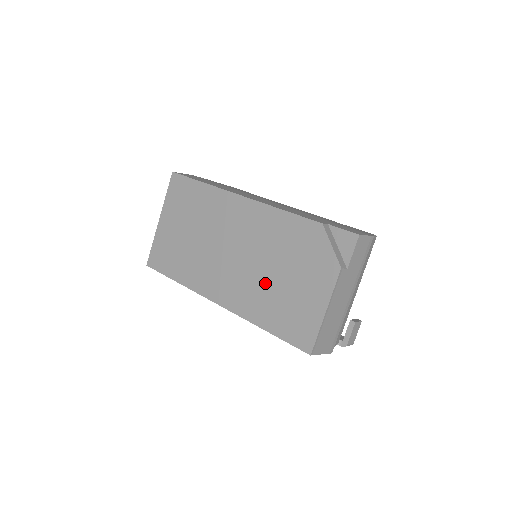
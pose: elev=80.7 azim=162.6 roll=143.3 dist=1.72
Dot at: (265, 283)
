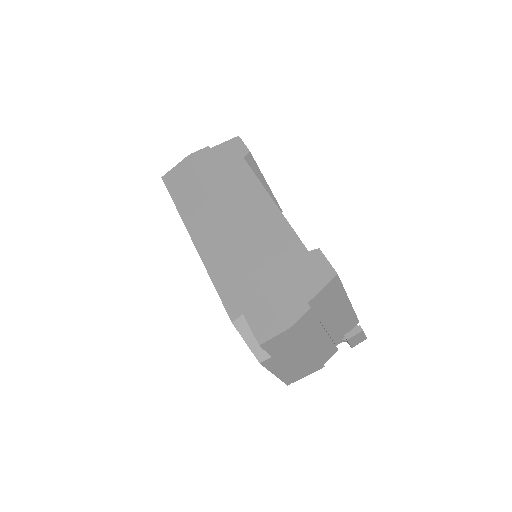
Dot at: occluded
